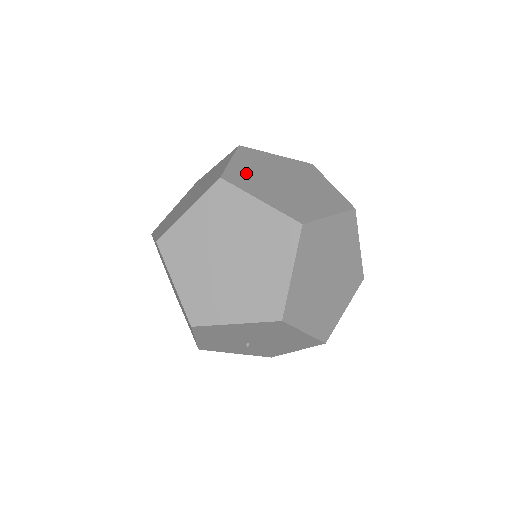
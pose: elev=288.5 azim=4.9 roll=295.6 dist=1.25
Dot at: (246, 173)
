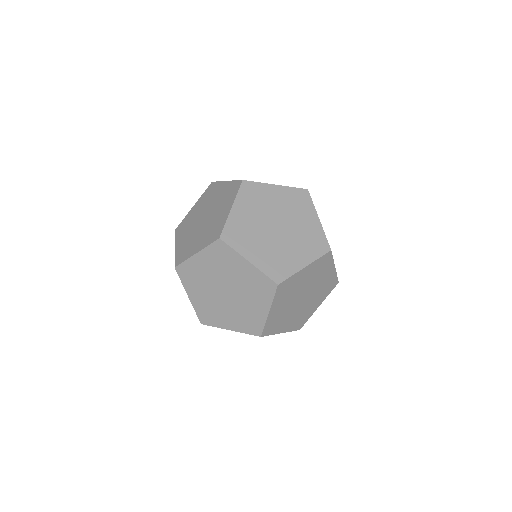
Dot at: (242, 225)
